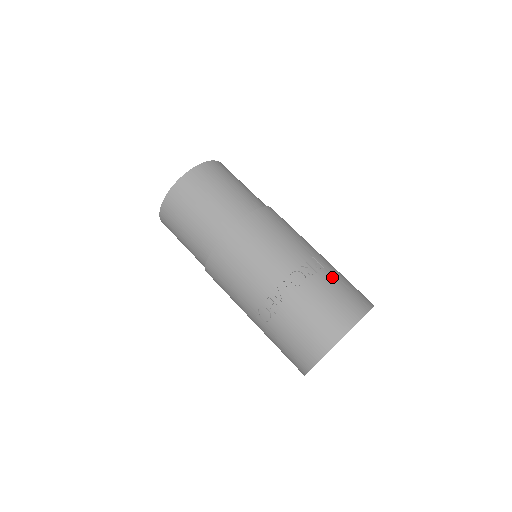
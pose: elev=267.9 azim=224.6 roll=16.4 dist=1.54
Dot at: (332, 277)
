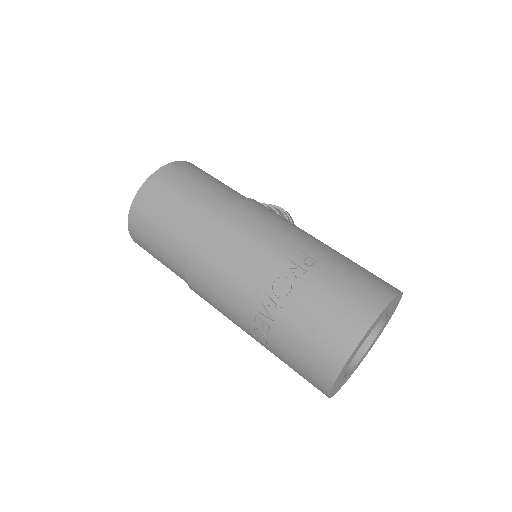
Dot at: (329, 272)
